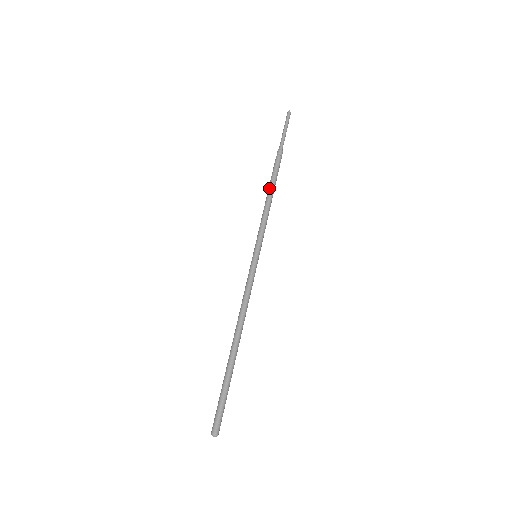
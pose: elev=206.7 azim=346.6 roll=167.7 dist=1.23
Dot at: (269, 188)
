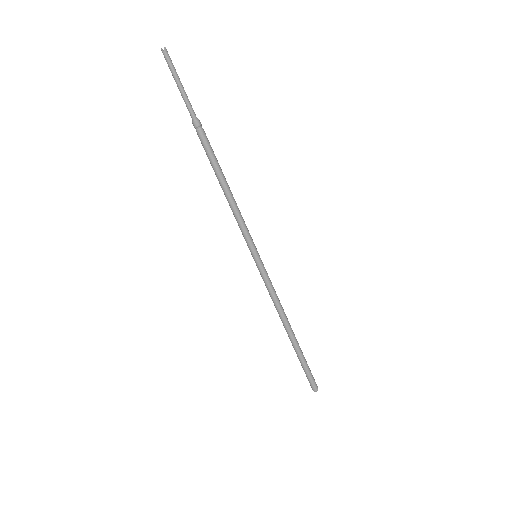
Dot at: (222, 179)
